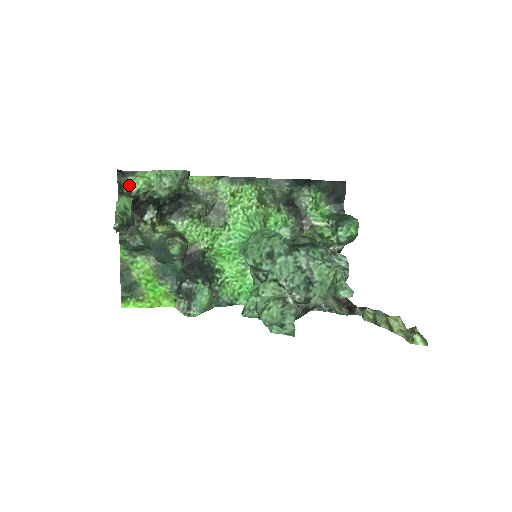
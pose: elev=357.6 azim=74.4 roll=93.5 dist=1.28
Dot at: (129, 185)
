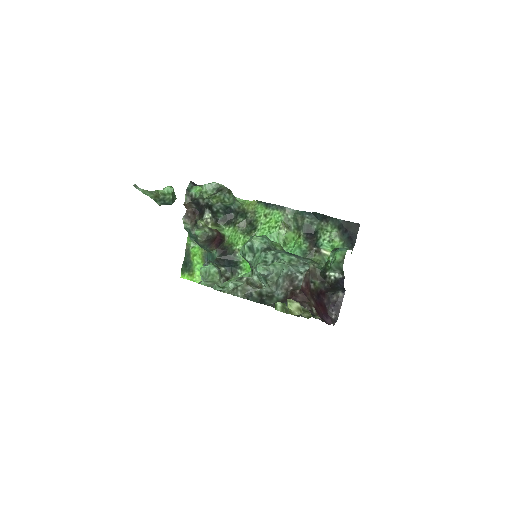
Dot at: (192, 190)
